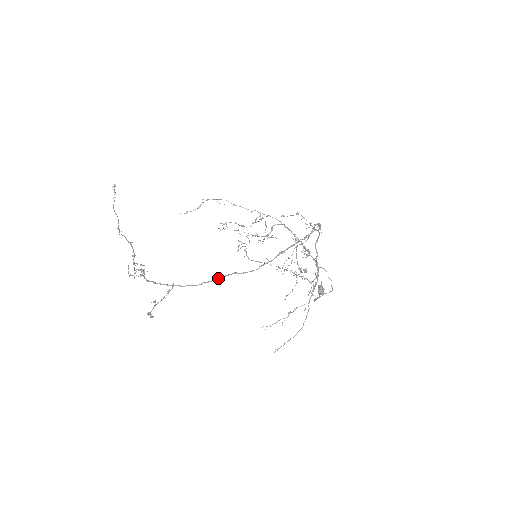
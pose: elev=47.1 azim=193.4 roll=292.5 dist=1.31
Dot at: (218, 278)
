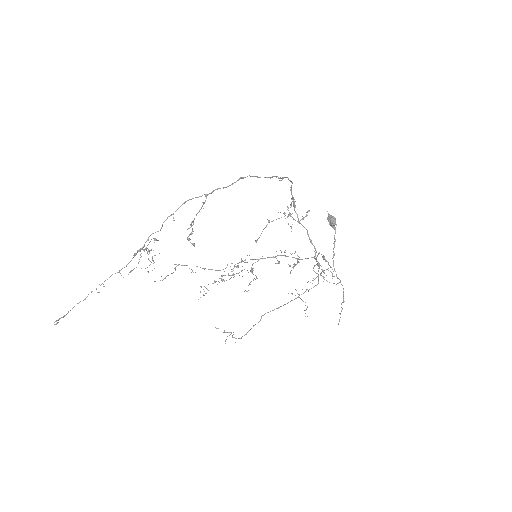
Dot at: occluded
